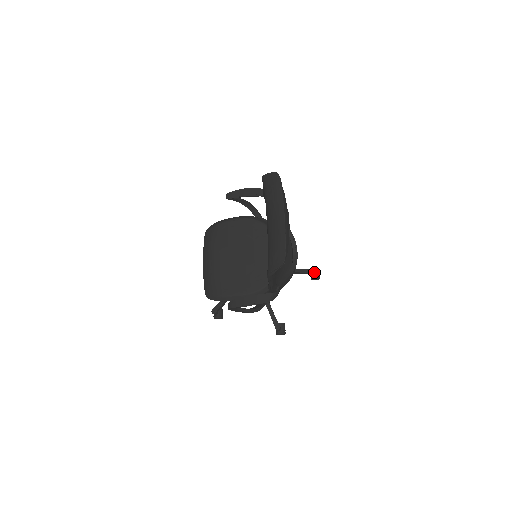
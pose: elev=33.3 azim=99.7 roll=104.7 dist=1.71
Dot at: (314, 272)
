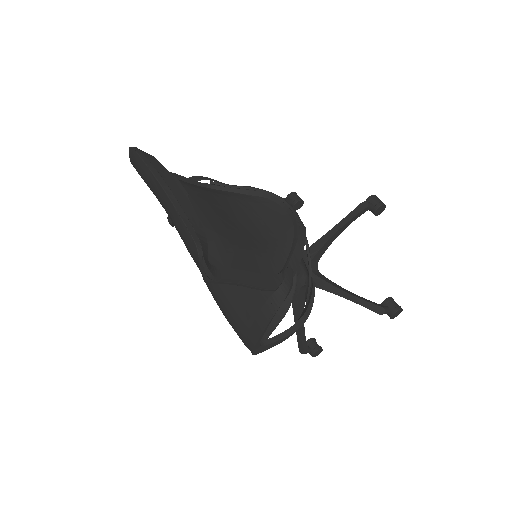
Dot at: (366, 205)
